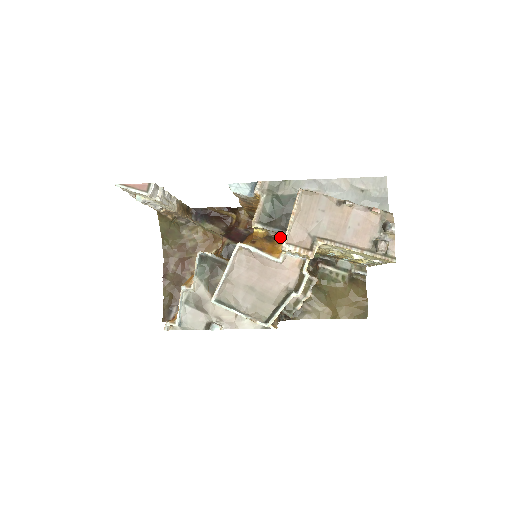
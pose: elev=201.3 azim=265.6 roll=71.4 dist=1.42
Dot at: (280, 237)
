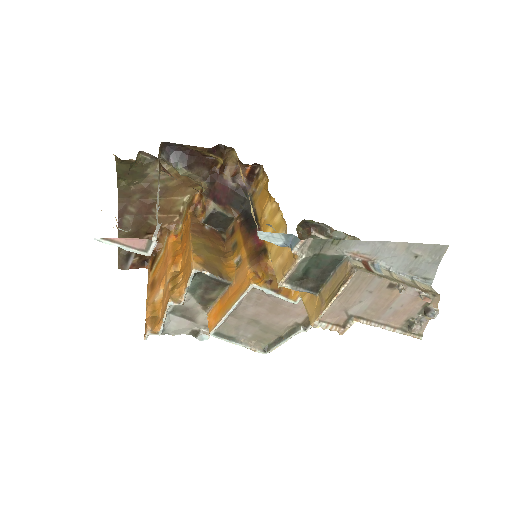
Dot at: occluded
